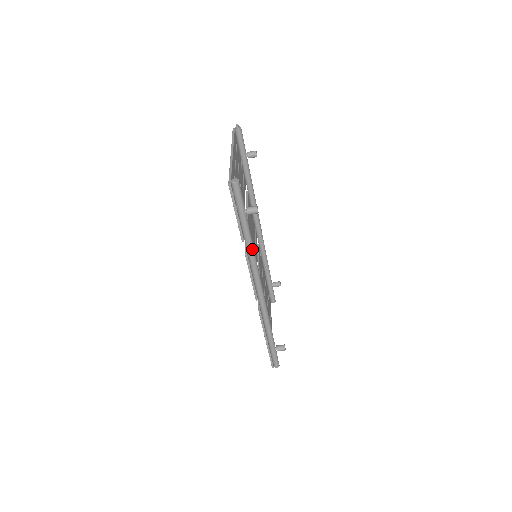
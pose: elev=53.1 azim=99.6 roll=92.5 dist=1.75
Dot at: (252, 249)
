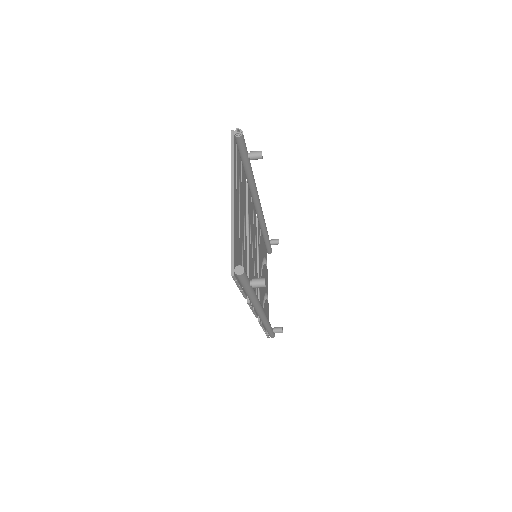
Dot at: (256, 300)
